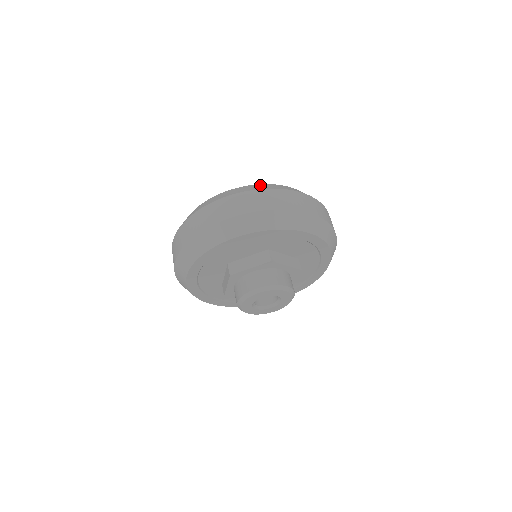
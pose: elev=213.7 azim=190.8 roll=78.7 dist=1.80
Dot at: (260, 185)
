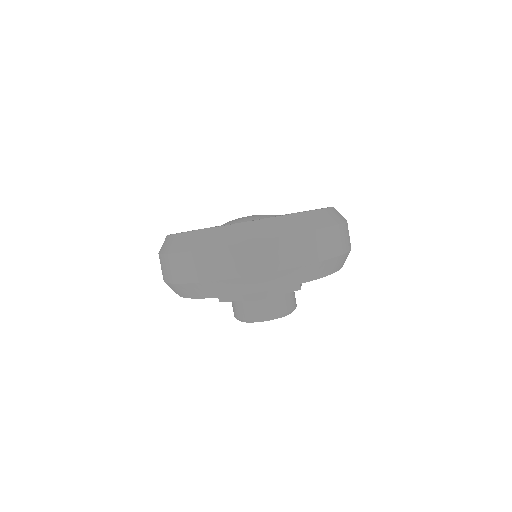
Dot at: (323, 213)
